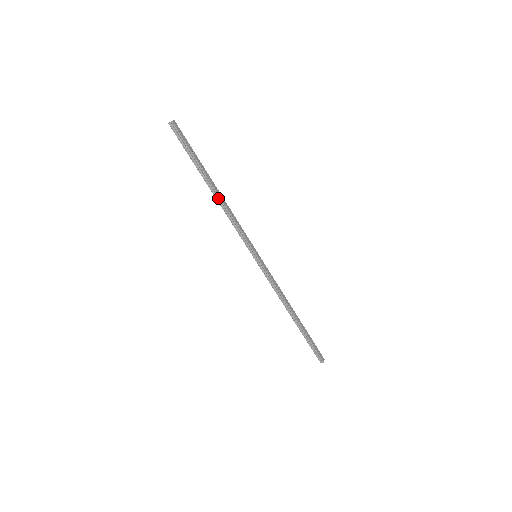
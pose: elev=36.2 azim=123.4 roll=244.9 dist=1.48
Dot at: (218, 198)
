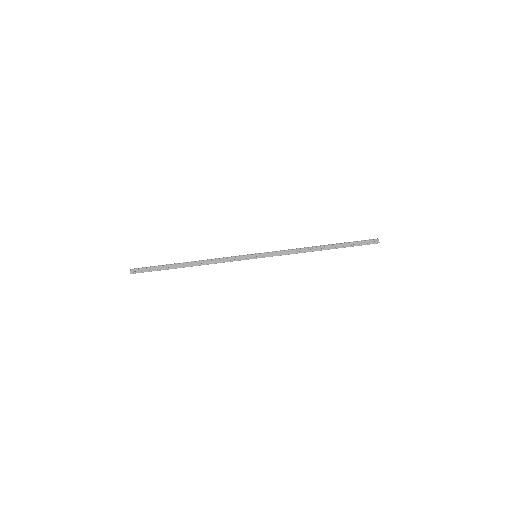
Dot at: (198, 265)
